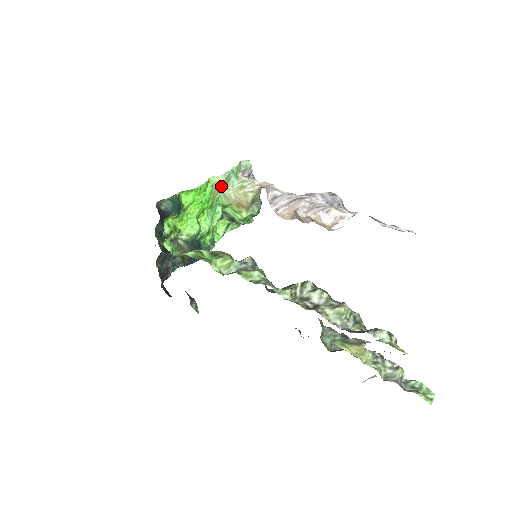
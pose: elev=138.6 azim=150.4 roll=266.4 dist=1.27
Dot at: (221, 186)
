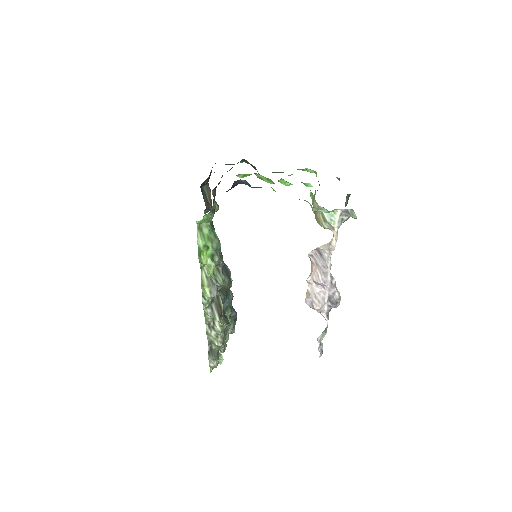
Dot at: (315, 200)
